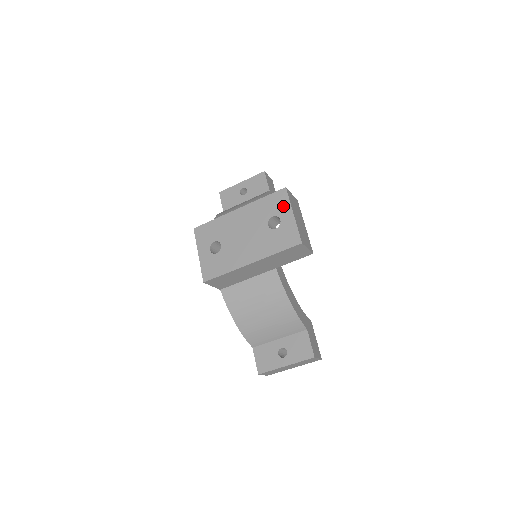
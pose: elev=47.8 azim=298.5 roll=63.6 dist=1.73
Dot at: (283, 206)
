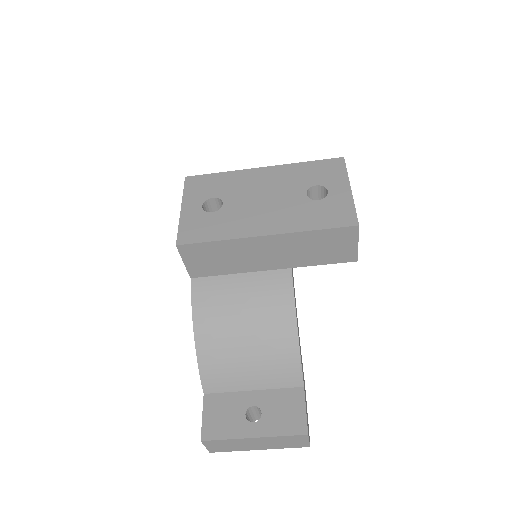
Dot at: (336, 176)
